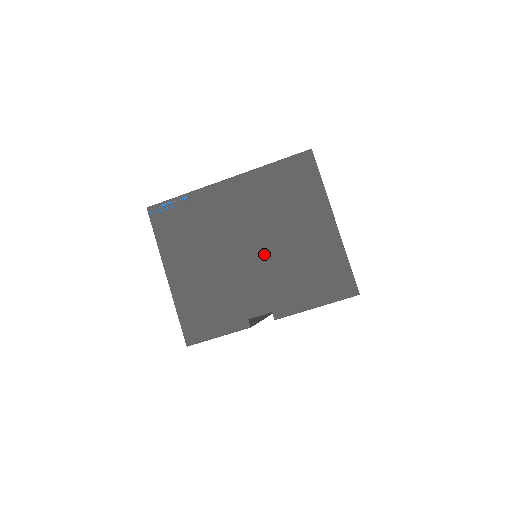
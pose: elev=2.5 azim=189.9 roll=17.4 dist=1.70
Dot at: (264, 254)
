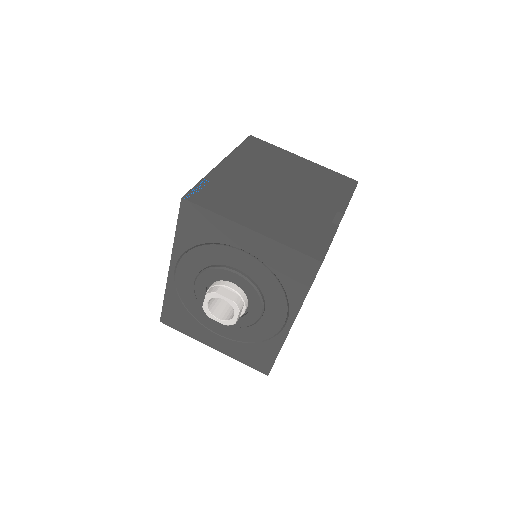
Dot at: (292, 187)
